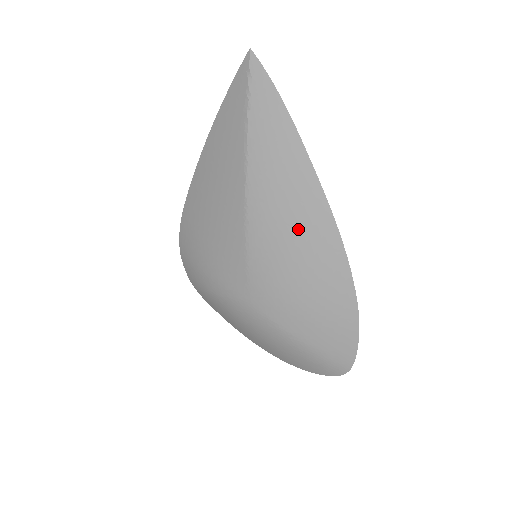
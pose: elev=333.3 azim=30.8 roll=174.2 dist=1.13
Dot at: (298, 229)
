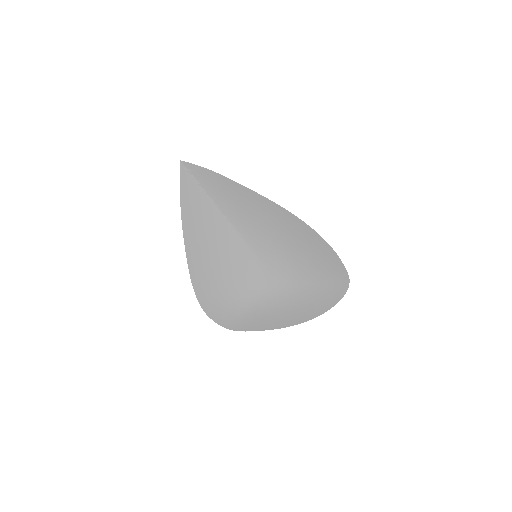
Dot at: (266, 219)
